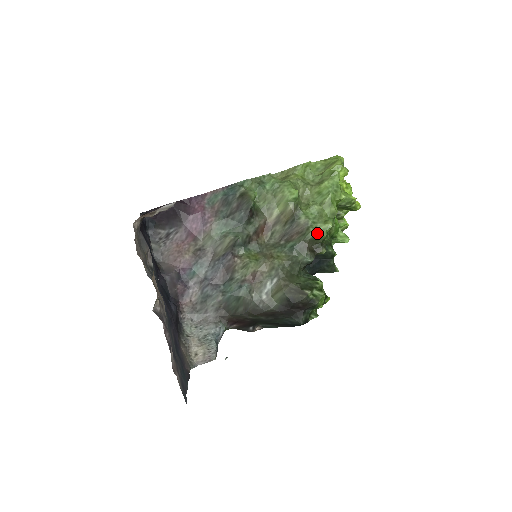
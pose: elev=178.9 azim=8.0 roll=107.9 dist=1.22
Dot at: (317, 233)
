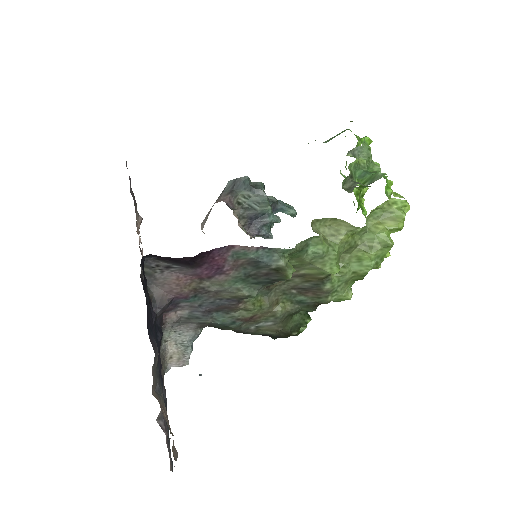
Dot at: (333, 300)
